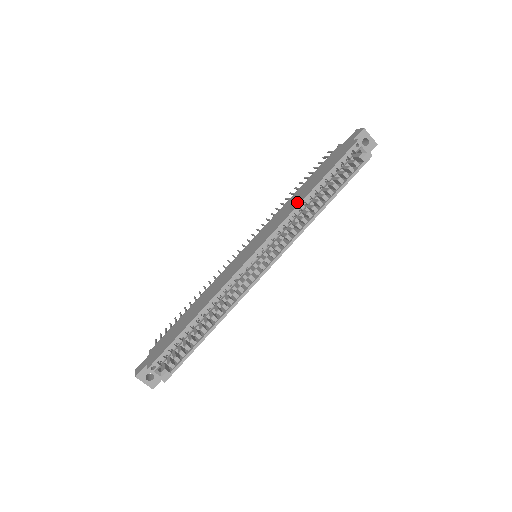
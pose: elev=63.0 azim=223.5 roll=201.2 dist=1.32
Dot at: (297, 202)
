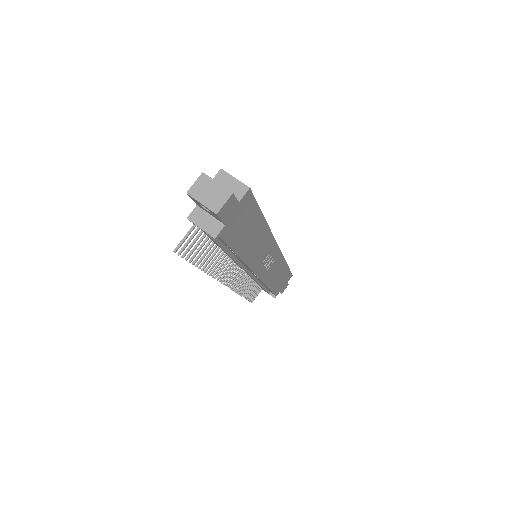
Dot at: occluded
